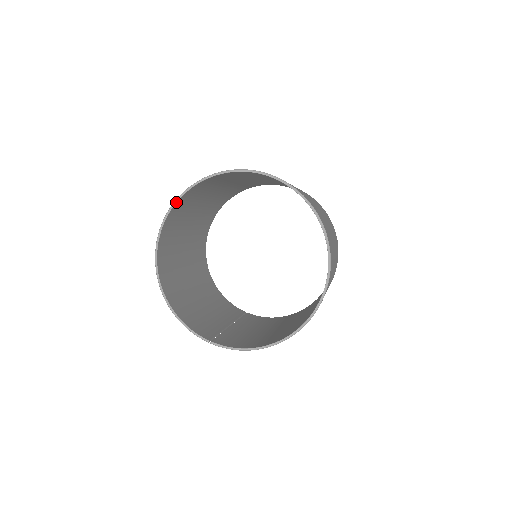
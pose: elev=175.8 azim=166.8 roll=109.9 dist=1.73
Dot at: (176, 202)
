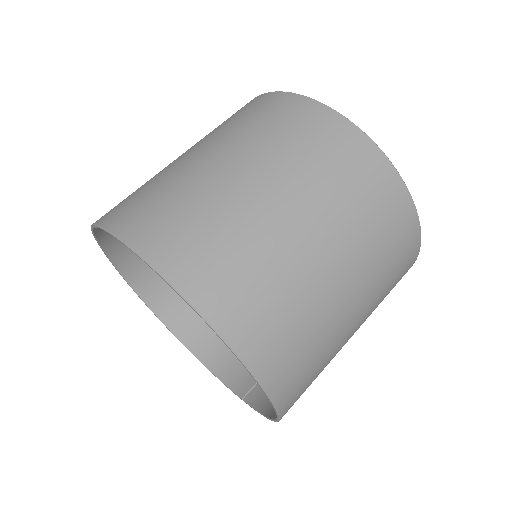
Dot at: (115, 268)
